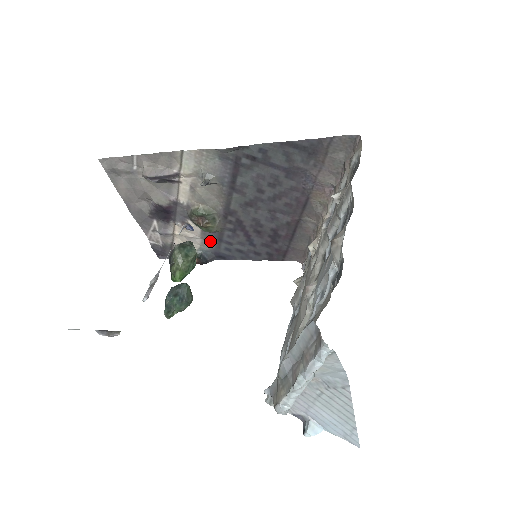
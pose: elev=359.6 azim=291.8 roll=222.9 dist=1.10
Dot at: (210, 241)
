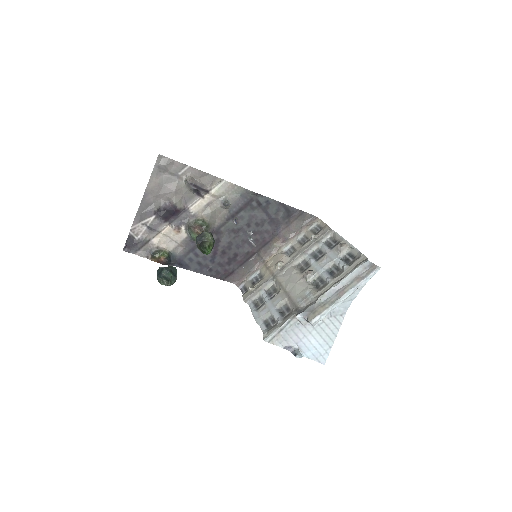
Dot at: (184, 248)
